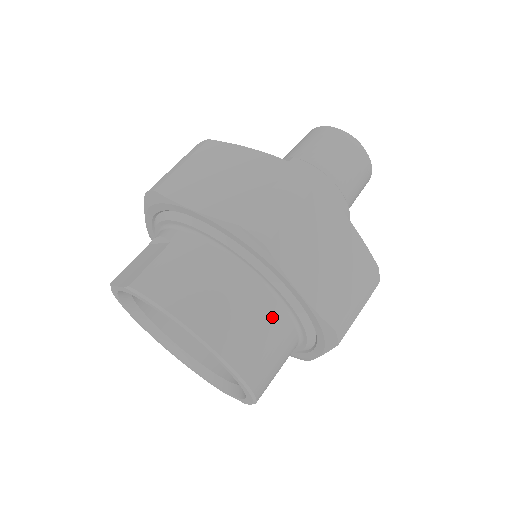
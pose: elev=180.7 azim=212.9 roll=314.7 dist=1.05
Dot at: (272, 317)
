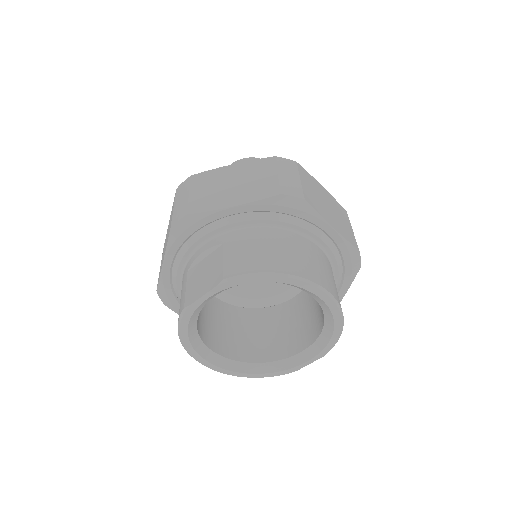
Dot at: (323, 258)
